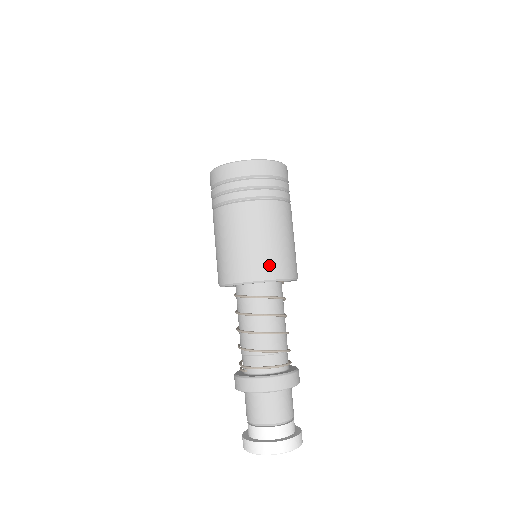
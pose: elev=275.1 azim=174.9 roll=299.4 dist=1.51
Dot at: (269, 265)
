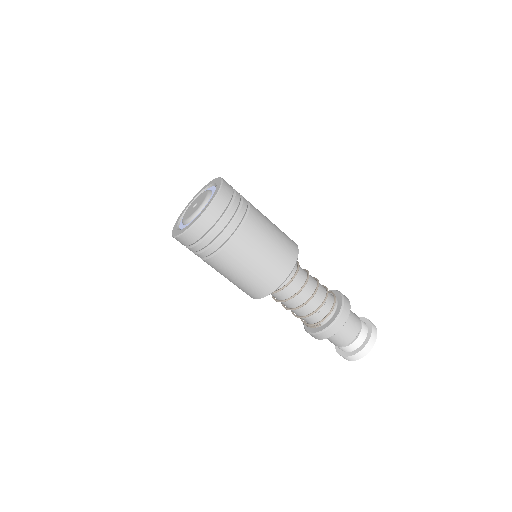
Dot at: (287, 255)
